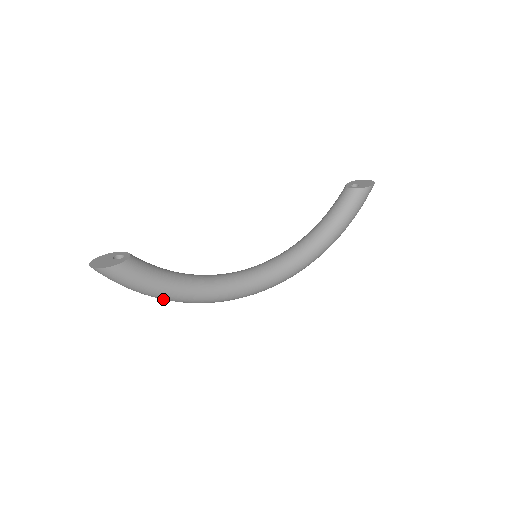
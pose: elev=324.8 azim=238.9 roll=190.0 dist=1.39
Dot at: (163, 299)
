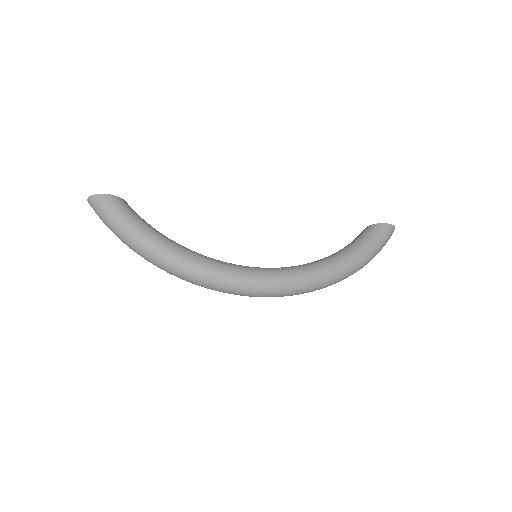
Dot at: (144, 253)
